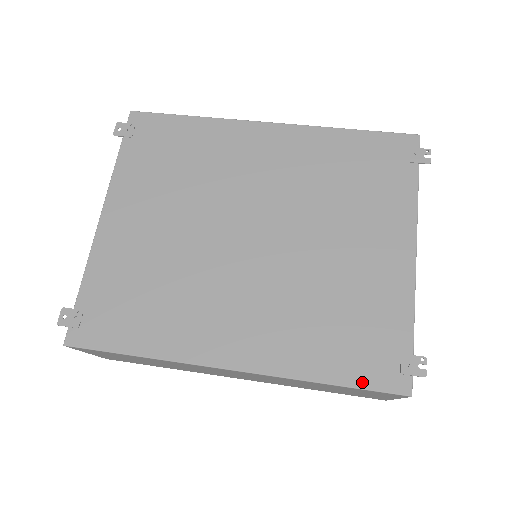
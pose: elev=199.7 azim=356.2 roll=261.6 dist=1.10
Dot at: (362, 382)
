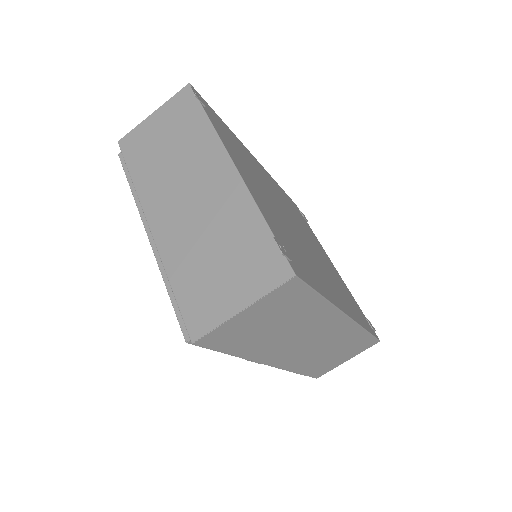
Dot at: (371, 332)
